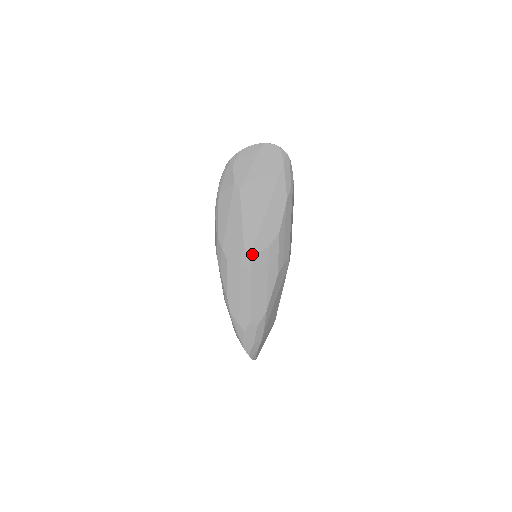
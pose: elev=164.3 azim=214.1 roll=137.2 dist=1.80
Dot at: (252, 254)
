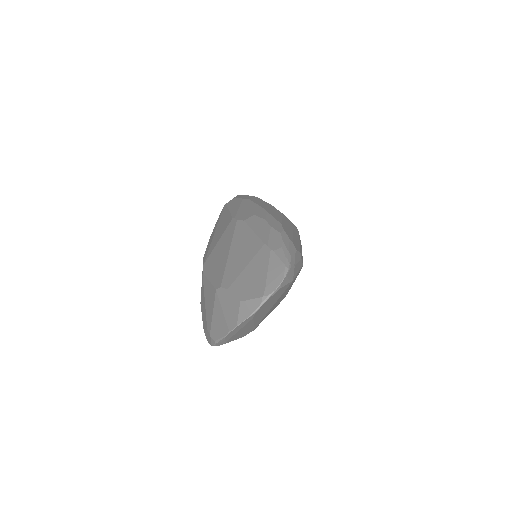
Dot at: occluded
